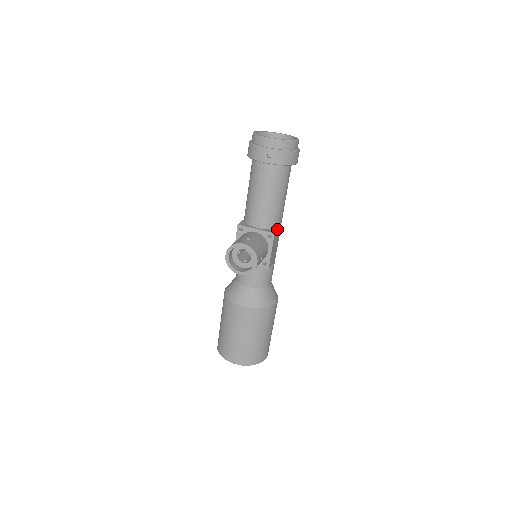
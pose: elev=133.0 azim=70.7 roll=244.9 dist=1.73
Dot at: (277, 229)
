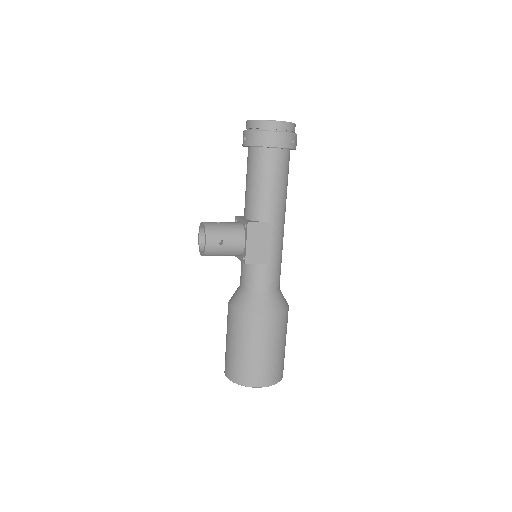
Dot at: (261, 221)
